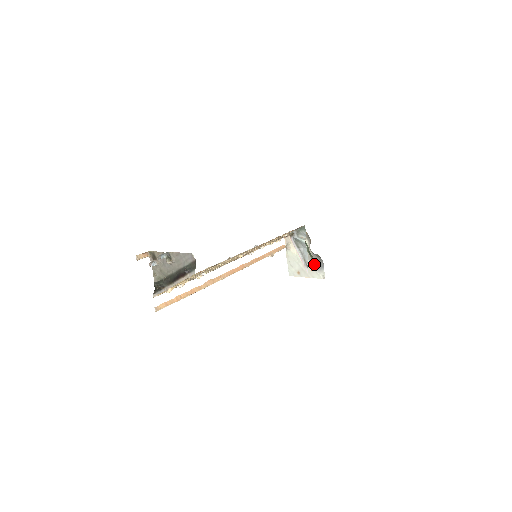
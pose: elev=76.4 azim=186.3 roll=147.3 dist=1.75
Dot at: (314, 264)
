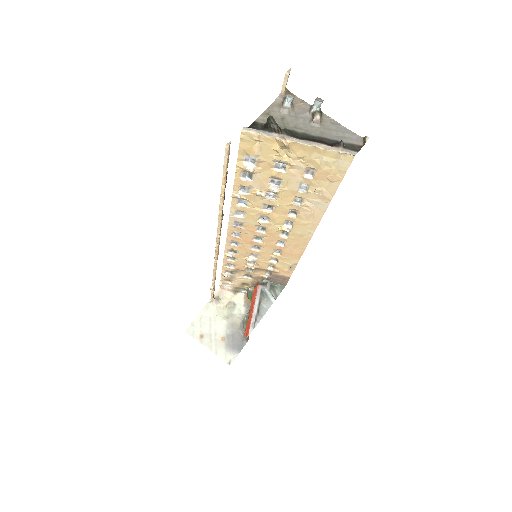
Dot at: (231, 340)
